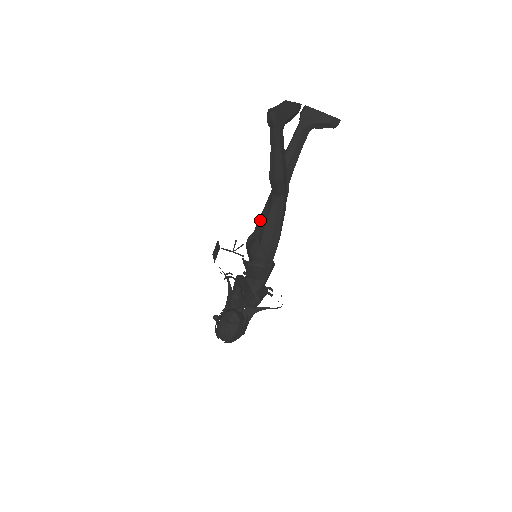
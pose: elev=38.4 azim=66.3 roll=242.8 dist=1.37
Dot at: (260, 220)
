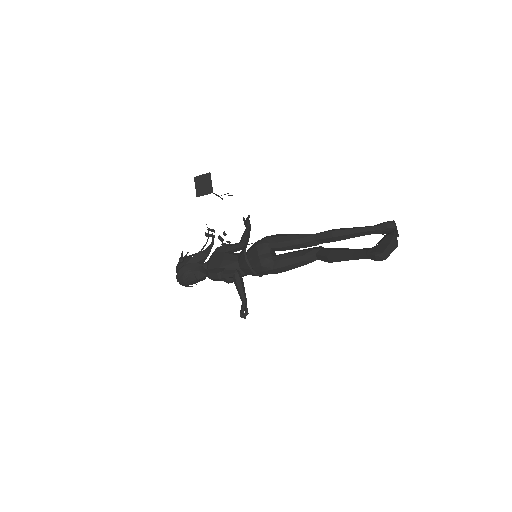
Dot at: (283, 244)
